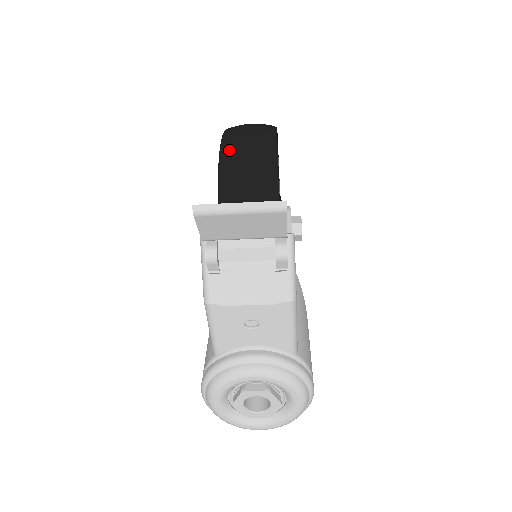
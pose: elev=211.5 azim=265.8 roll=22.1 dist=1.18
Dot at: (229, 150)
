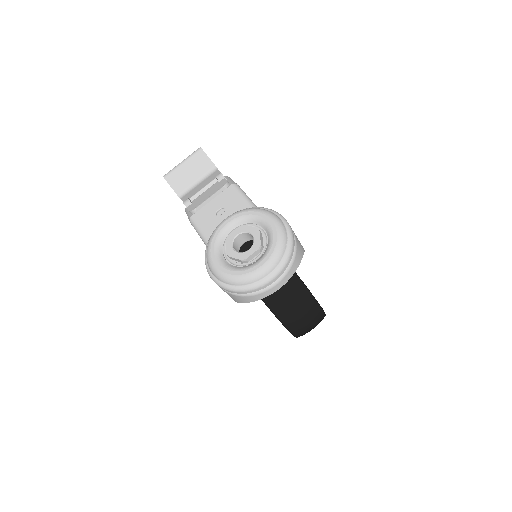
Dot at: occluded
